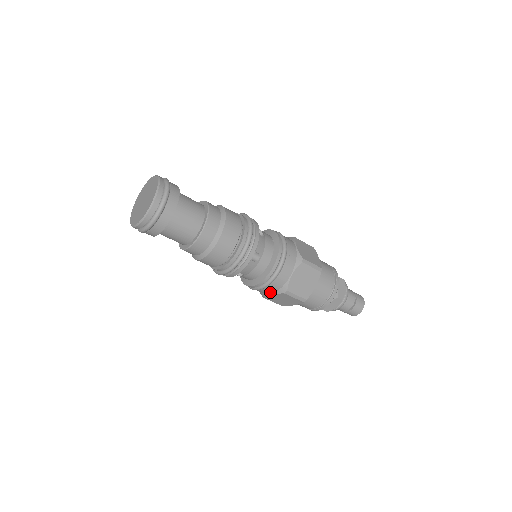
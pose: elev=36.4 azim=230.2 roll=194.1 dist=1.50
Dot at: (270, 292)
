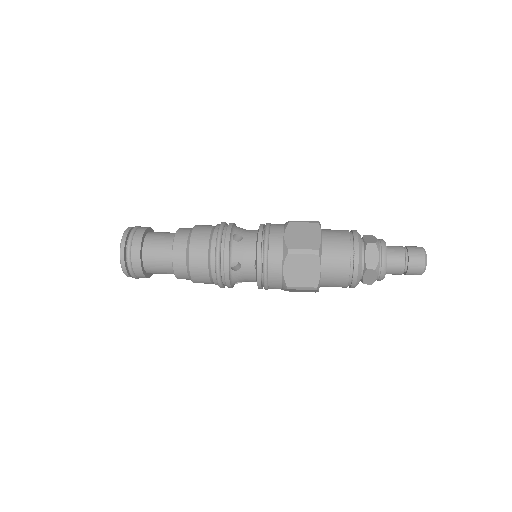
Dot at: occluded
